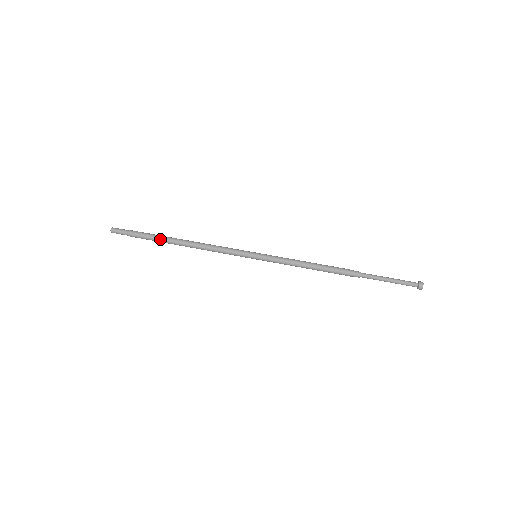
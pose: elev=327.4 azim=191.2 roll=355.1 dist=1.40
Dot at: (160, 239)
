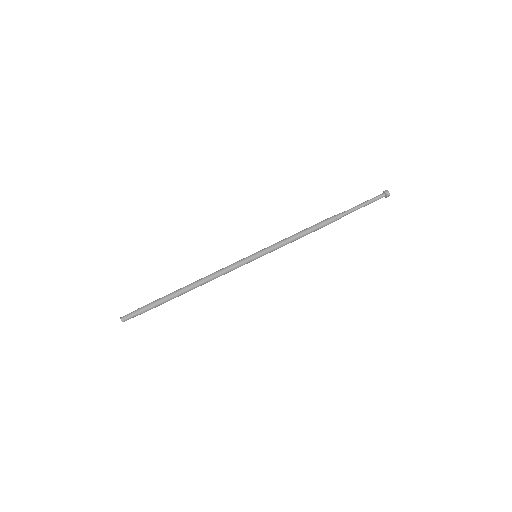
Dot at: (169, 296)
